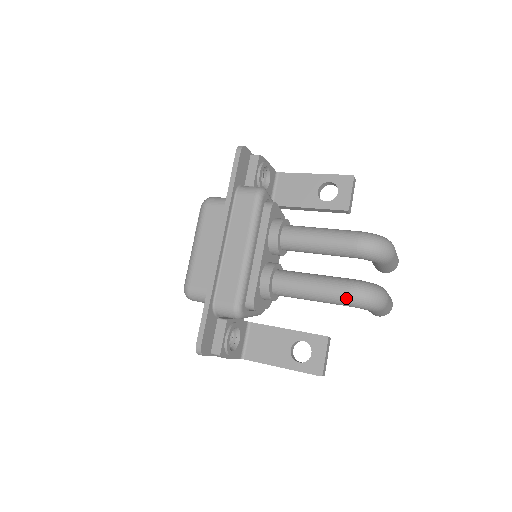
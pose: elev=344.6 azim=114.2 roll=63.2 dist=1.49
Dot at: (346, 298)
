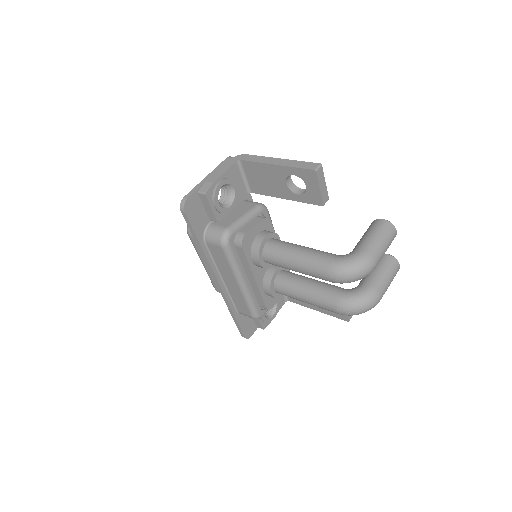
Dot at: occluded
